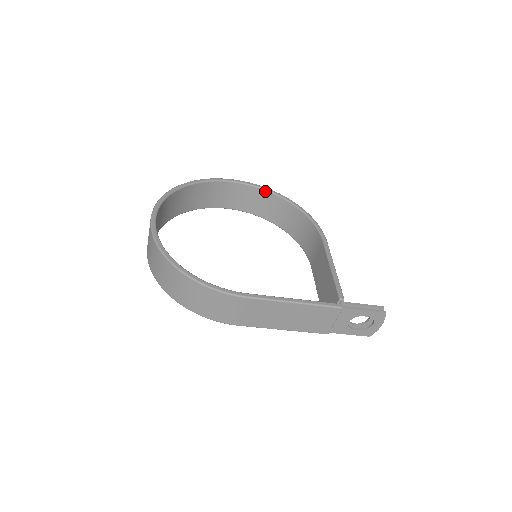
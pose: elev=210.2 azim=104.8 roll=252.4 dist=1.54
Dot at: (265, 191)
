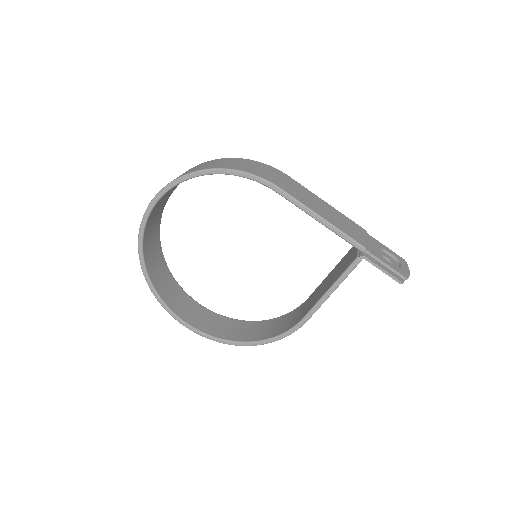
Dot at: (226, 317)
